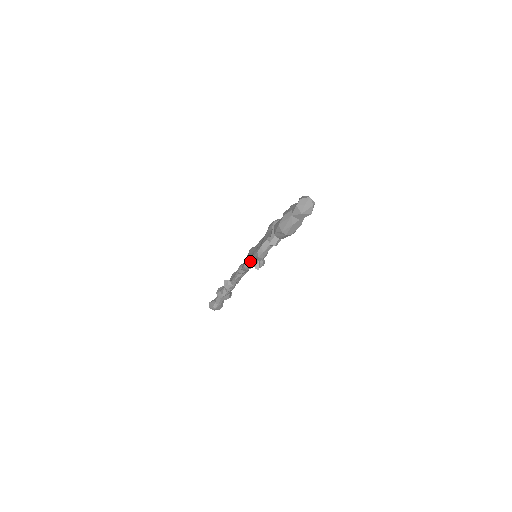
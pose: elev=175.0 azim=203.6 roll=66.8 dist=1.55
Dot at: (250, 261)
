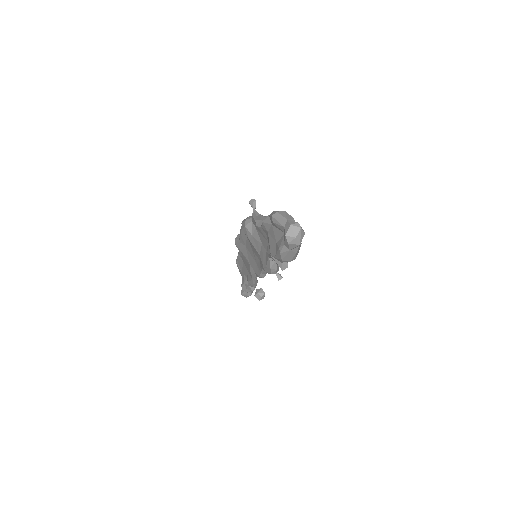
Dot at: (264, 273)
